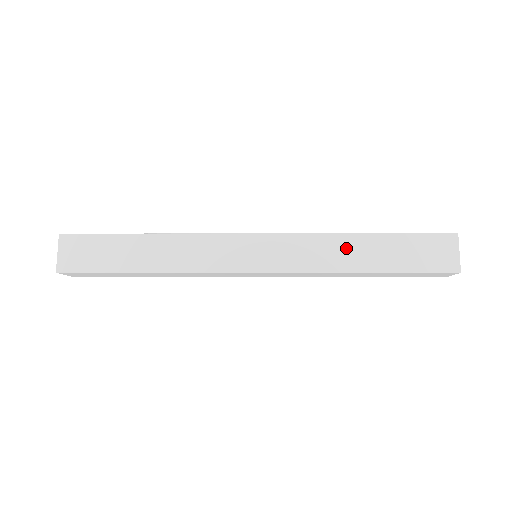
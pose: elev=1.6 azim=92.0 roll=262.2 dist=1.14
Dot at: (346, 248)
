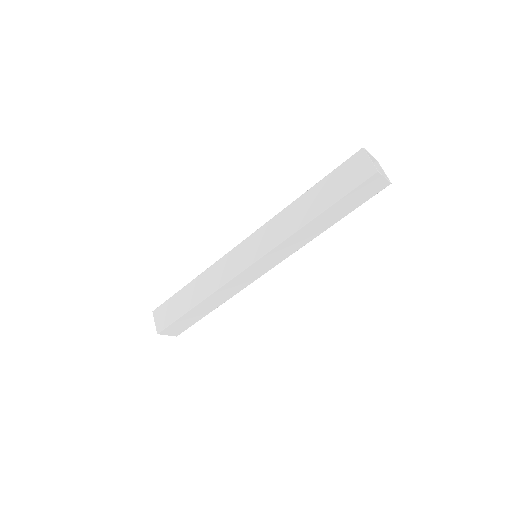
Dot at: (296, 211)
